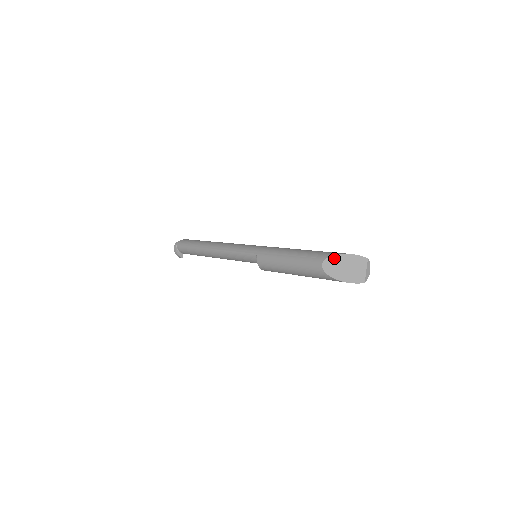
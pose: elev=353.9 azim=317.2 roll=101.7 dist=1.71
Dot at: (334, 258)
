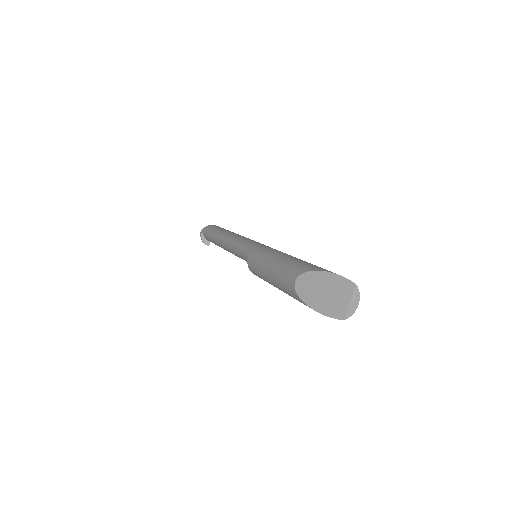
Dot at: (311, 275)
